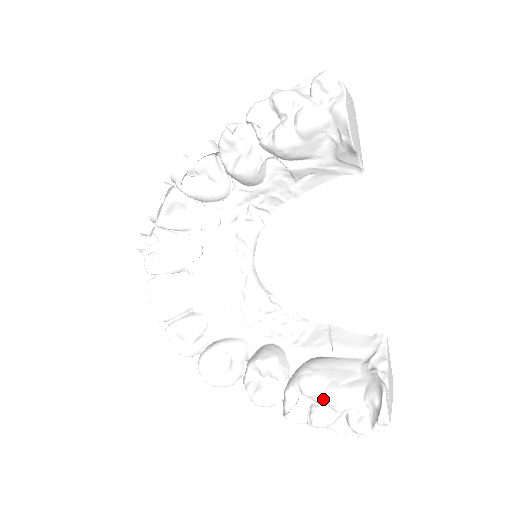
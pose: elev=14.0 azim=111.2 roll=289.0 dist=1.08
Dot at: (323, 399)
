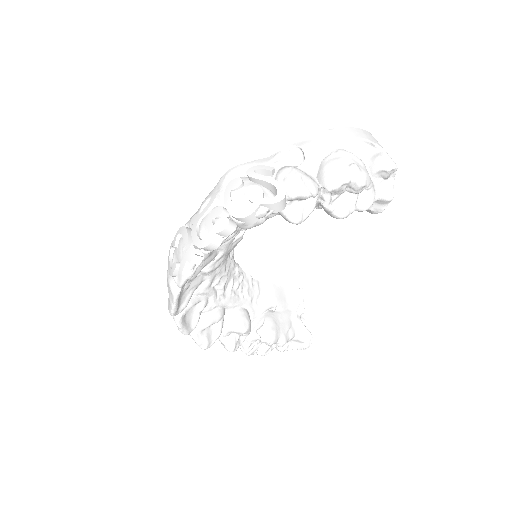
Dot at: (275, 344)
